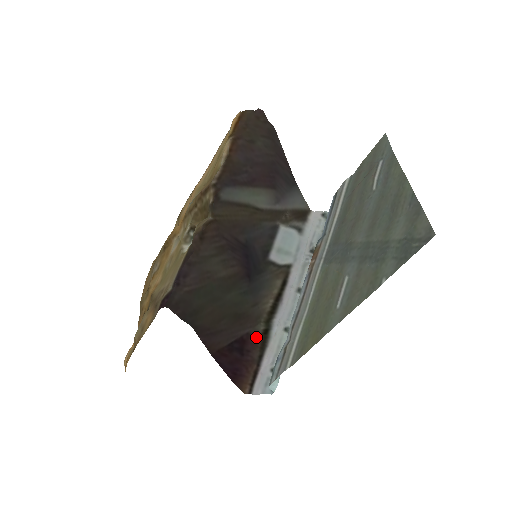
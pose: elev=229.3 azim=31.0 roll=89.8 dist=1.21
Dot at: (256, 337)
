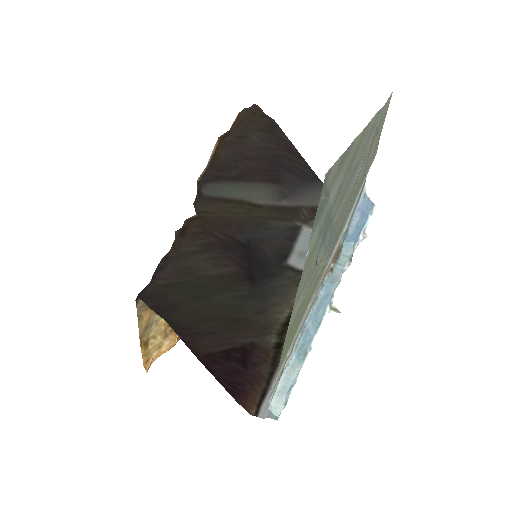
Dot at: (265, 350)
